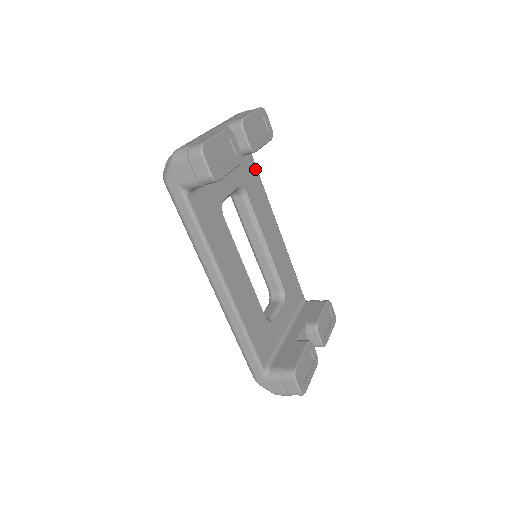
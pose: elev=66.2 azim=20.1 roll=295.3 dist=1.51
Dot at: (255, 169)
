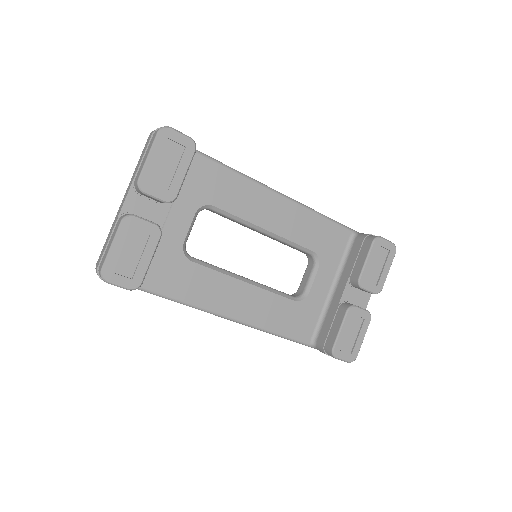
Dot at: (212, 165)
